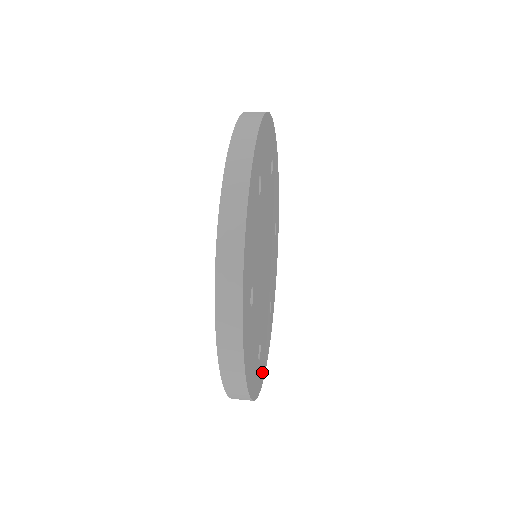
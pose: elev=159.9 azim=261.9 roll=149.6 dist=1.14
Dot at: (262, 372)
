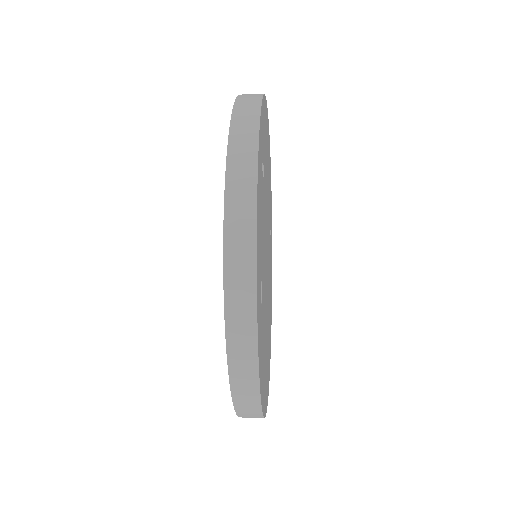
Dot at: (260, 359)
